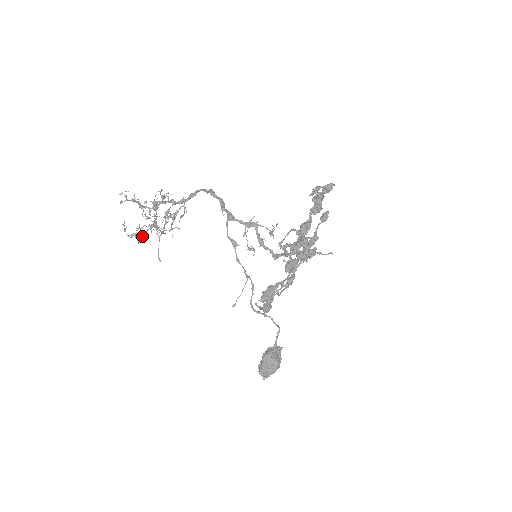
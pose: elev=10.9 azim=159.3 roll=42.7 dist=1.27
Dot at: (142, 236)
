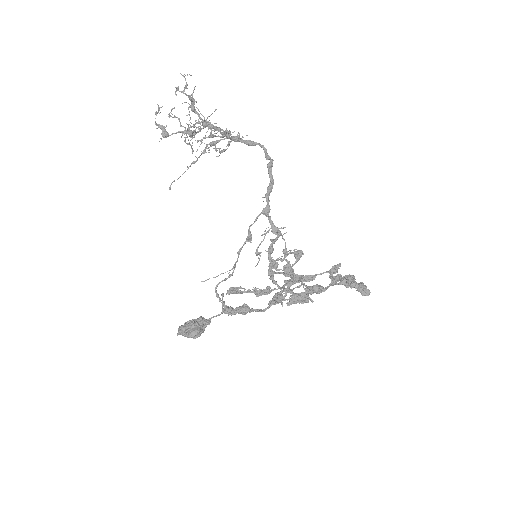
Dot at: (169, 135)
